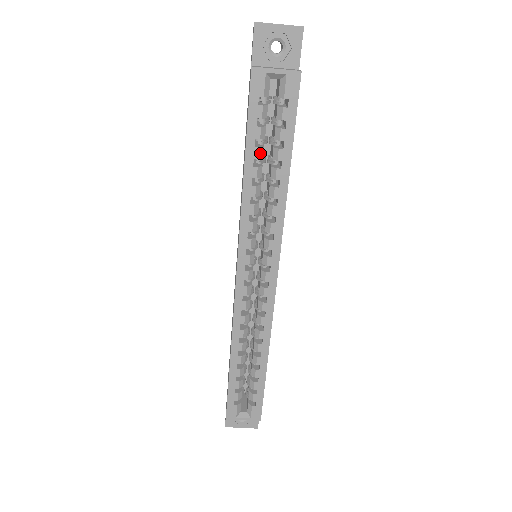
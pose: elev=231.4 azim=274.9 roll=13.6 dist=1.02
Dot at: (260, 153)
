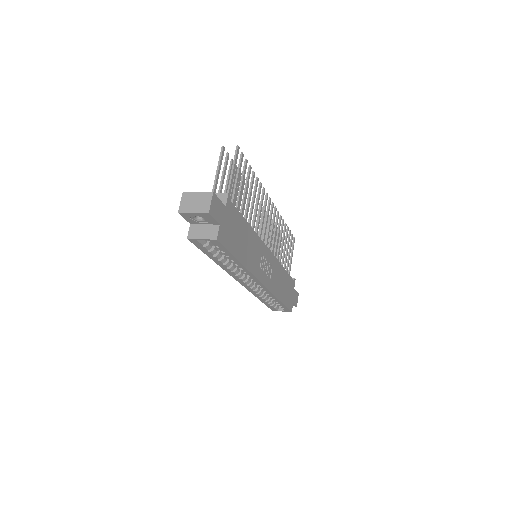
Dot at: (218, 257)
